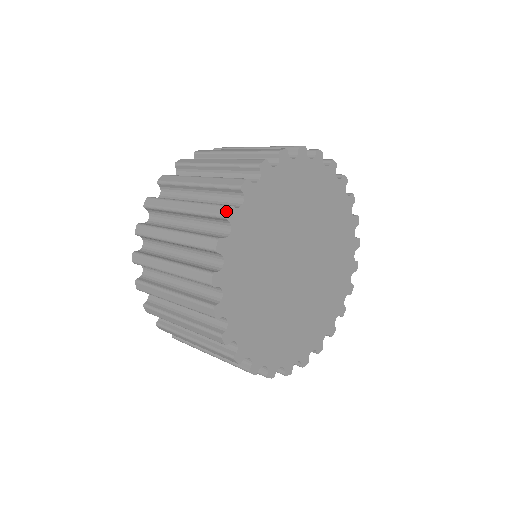
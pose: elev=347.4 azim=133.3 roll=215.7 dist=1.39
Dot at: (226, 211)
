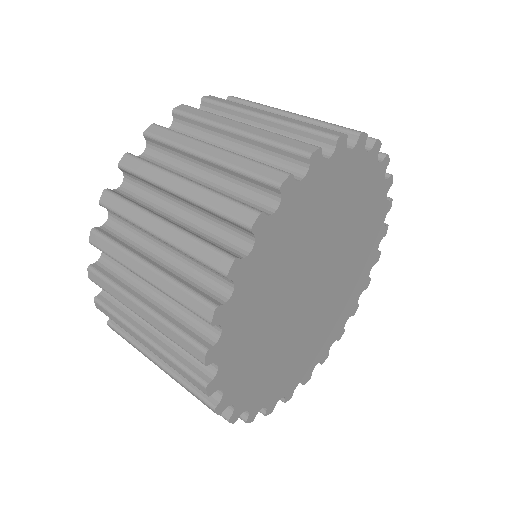
Dot at: (205, 392)
